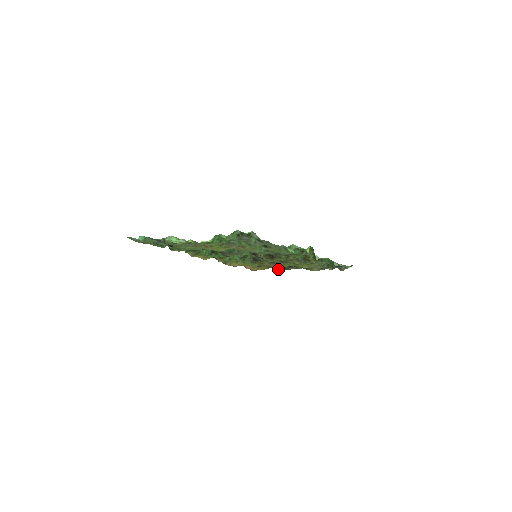
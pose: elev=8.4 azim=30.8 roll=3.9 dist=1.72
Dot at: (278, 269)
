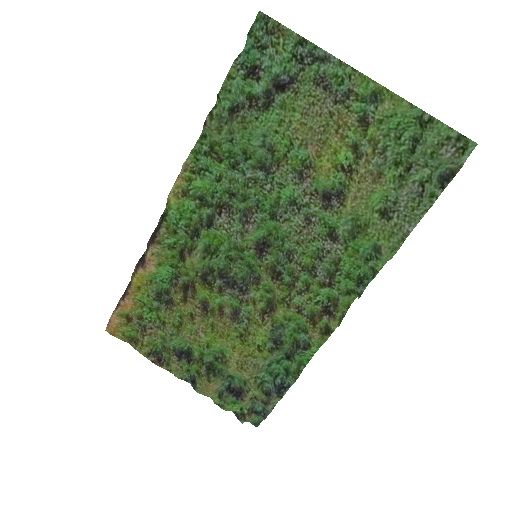
Dot at: (143, 351)
